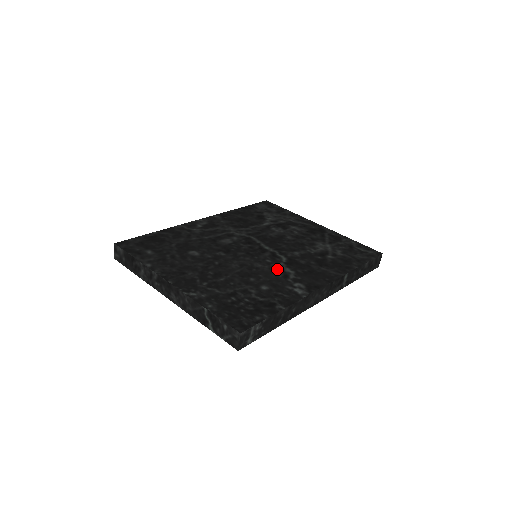
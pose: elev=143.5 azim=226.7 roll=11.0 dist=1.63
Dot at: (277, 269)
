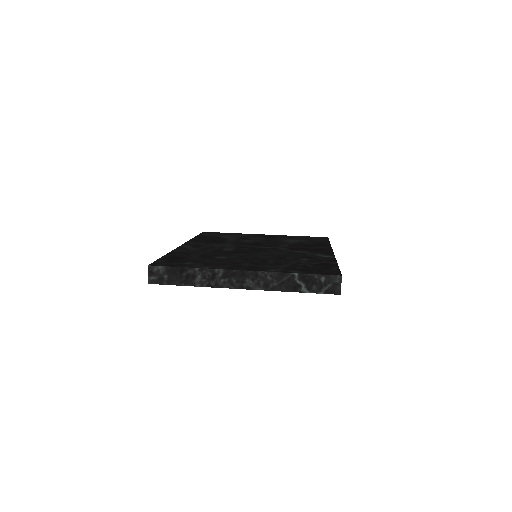
Dot at: (291, 252)
